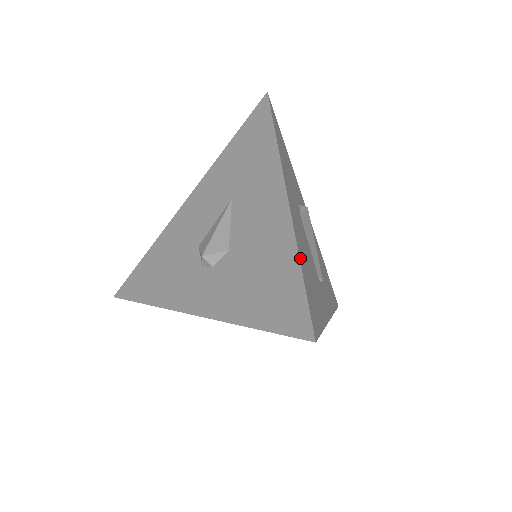
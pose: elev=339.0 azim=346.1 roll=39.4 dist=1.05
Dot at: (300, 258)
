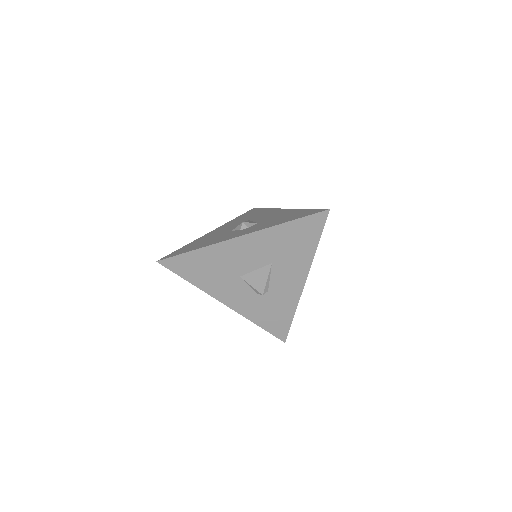
Dot at: occluded
